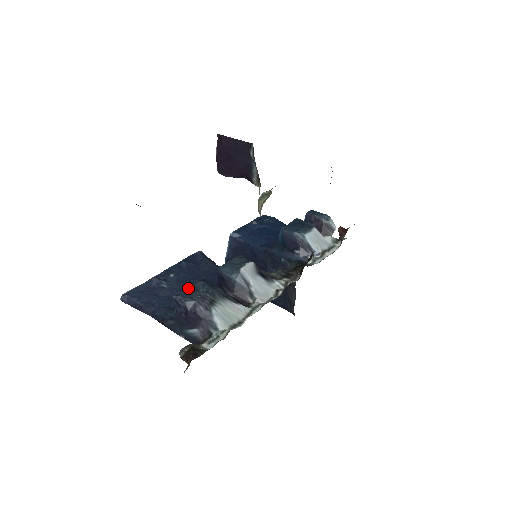
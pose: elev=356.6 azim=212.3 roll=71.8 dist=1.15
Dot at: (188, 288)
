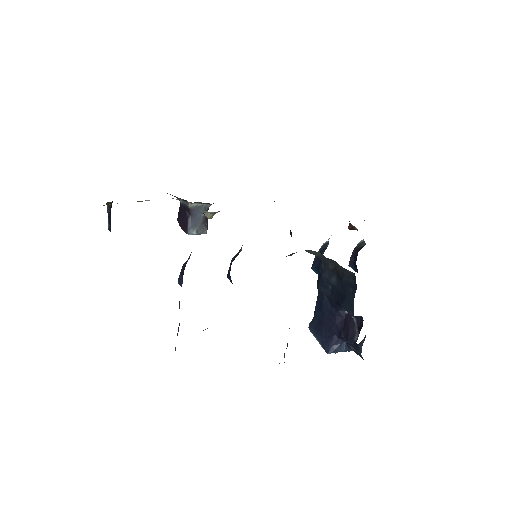
Dot at: occluded
